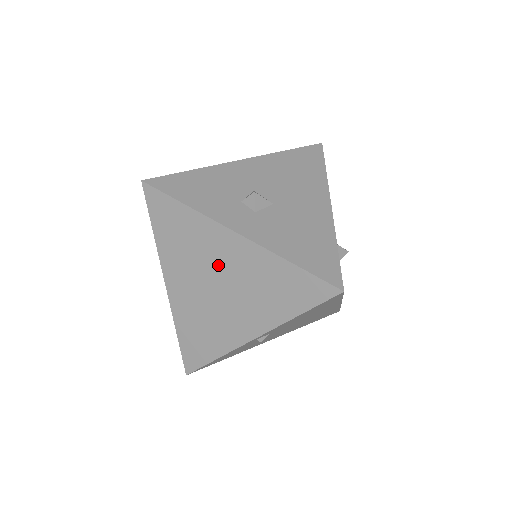
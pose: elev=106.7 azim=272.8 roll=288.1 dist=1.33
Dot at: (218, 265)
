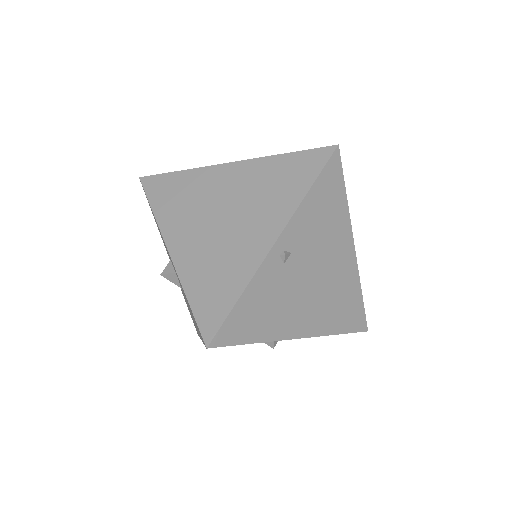
Dot at: (220, 197)
